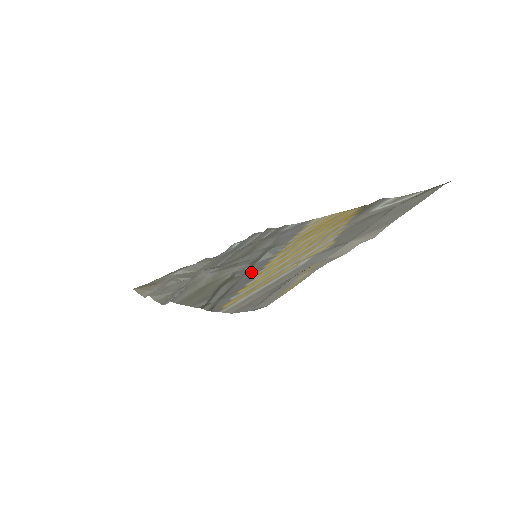
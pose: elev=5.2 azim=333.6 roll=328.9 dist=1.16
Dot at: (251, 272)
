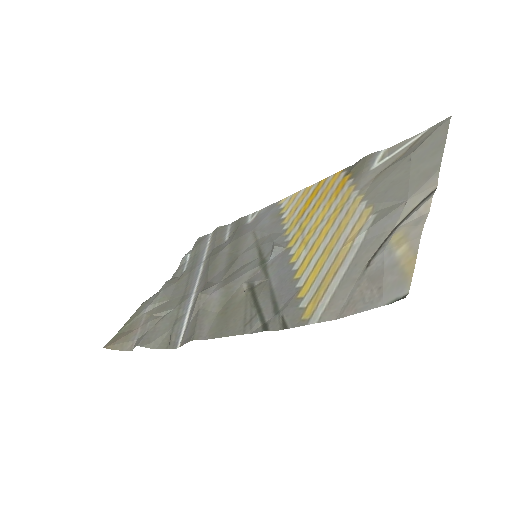
Dot at: (278, 273)
